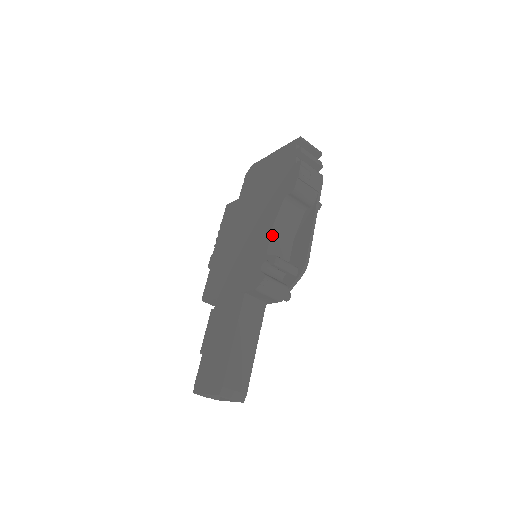
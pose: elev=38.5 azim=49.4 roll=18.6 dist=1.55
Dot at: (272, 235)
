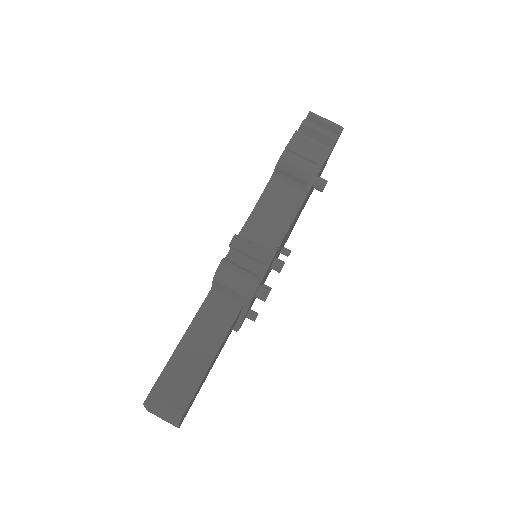
Dot at: (250, 218)
